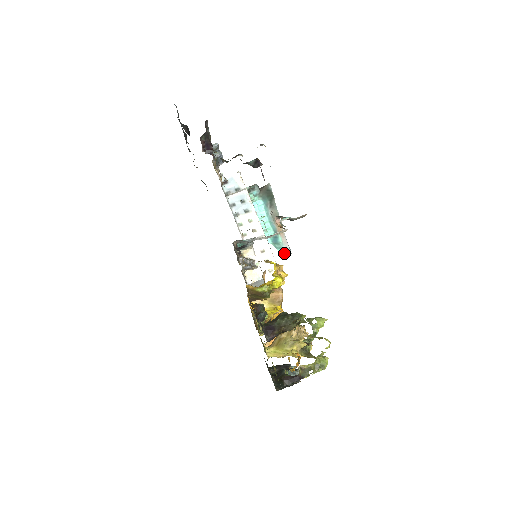
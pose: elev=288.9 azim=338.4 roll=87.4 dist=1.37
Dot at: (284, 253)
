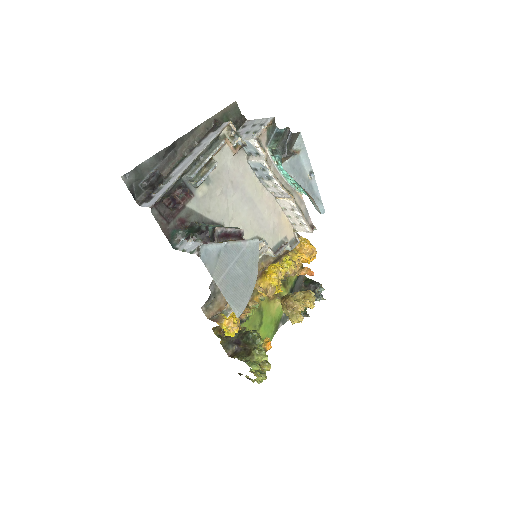
Dot at: occluded
